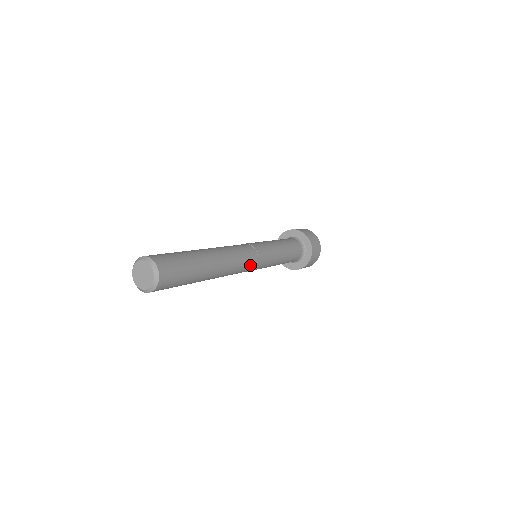
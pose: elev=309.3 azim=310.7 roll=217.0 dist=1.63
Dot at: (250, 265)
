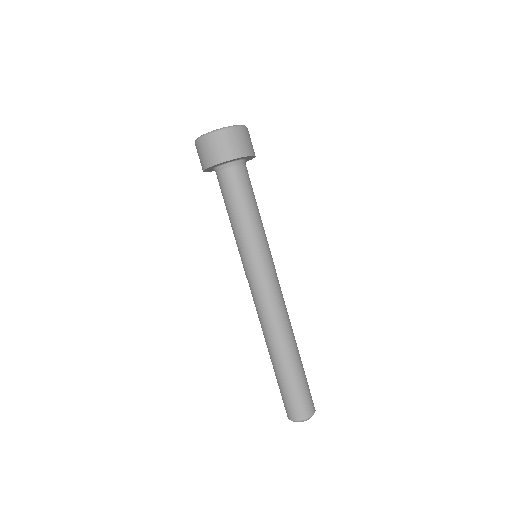
Dot at: (279, 284)
